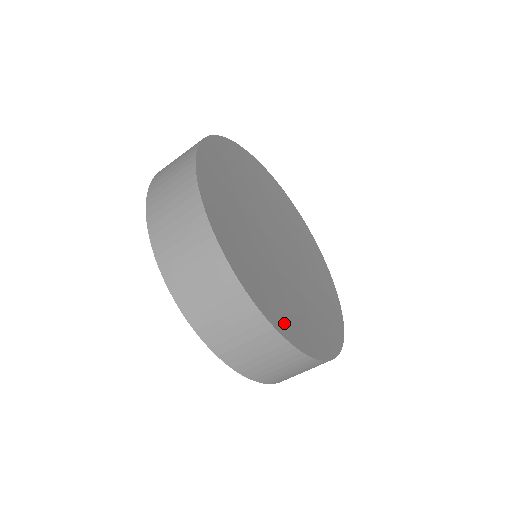
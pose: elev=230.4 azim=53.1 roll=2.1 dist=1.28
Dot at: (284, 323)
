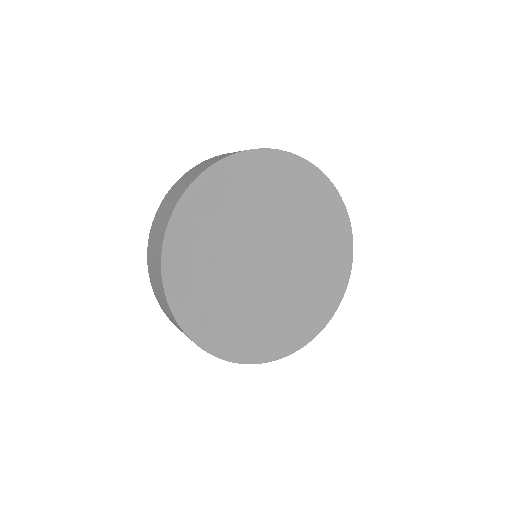
Dot at: (317, 318)
